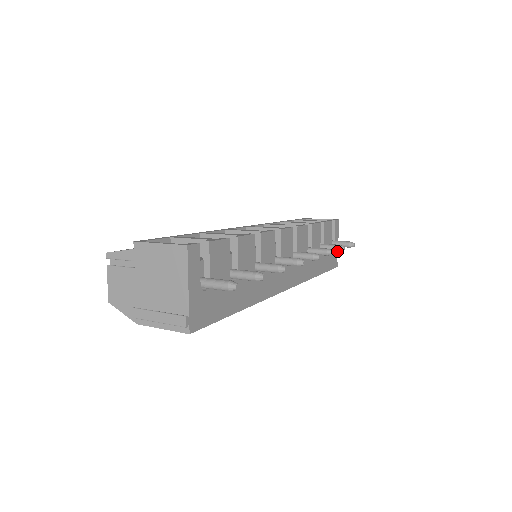
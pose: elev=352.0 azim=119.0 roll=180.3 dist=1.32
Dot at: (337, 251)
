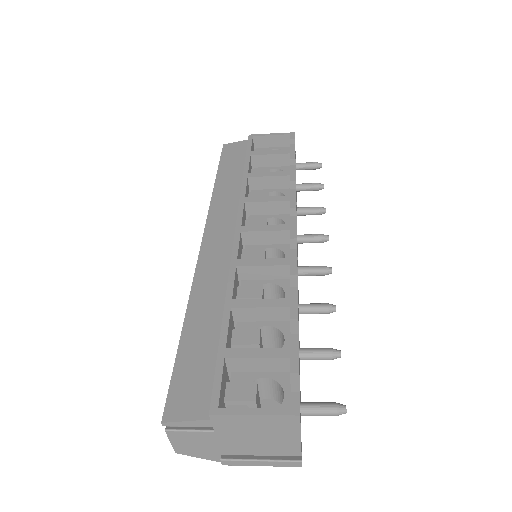
Dot at: occluded
